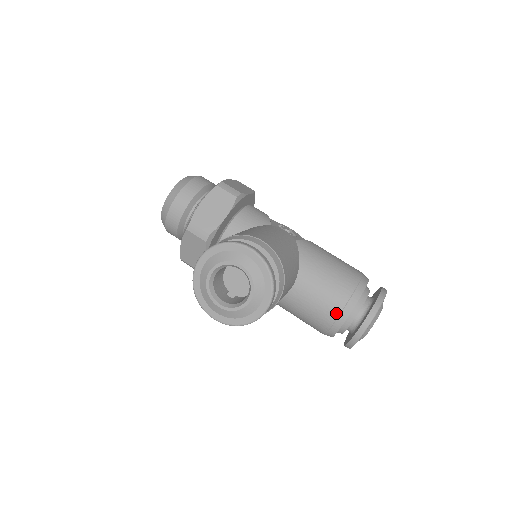
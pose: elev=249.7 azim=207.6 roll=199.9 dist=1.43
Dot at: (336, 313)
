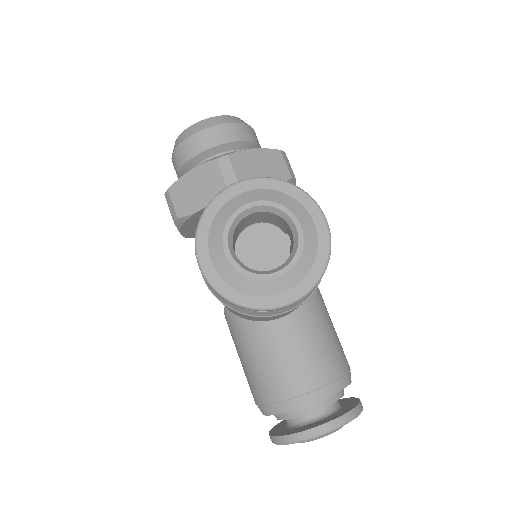
Dot at: (307, 387)
